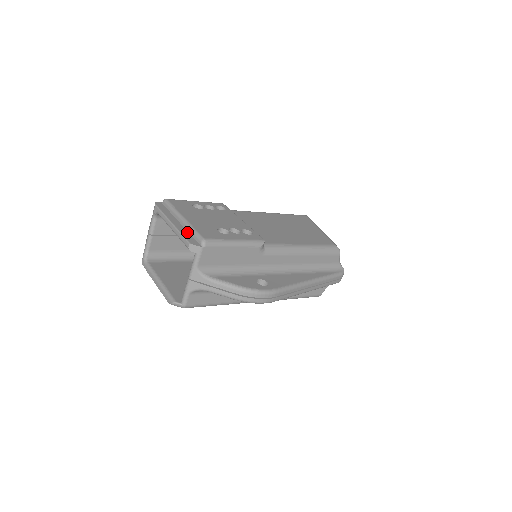
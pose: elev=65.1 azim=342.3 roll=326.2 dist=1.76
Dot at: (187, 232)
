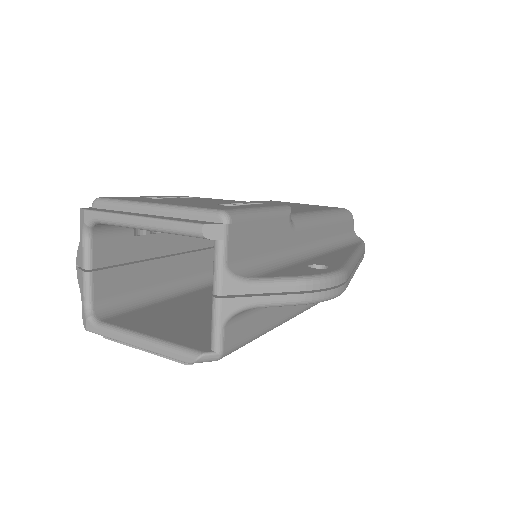
Dot at: (177, 218)
